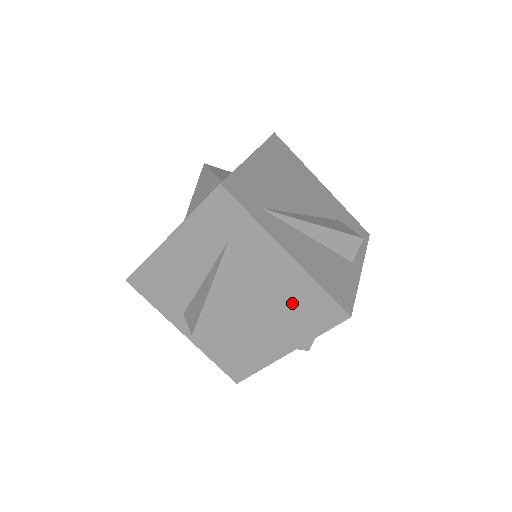
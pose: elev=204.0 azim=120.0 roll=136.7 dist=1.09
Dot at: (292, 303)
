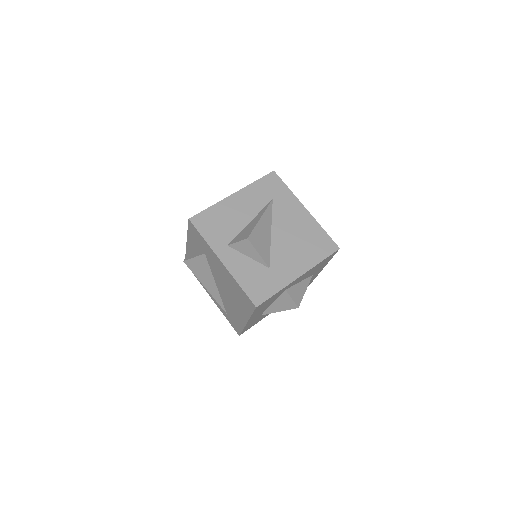
Dot at: (306, 239)
